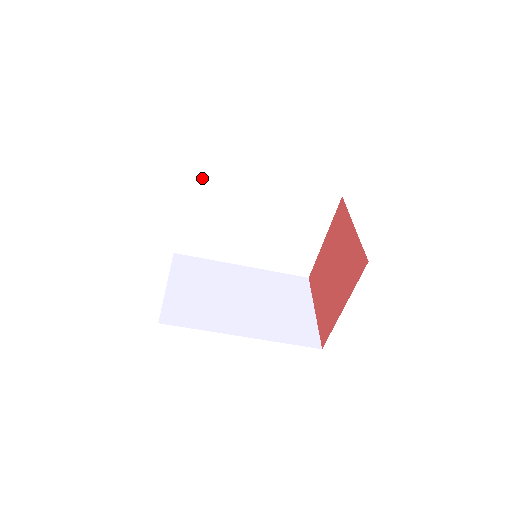
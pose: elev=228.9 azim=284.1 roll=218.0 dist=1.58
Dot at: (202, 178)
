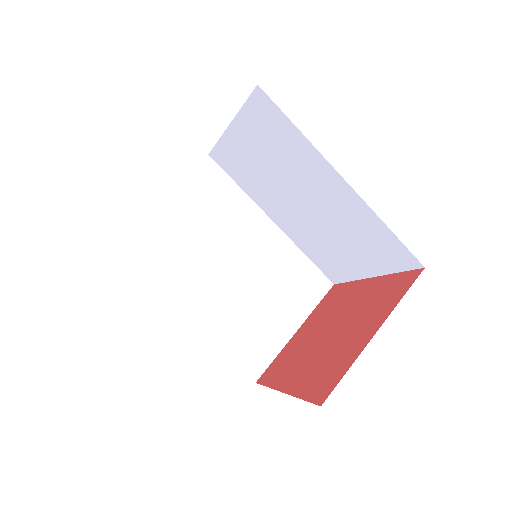
Dot at: (210, 177)
